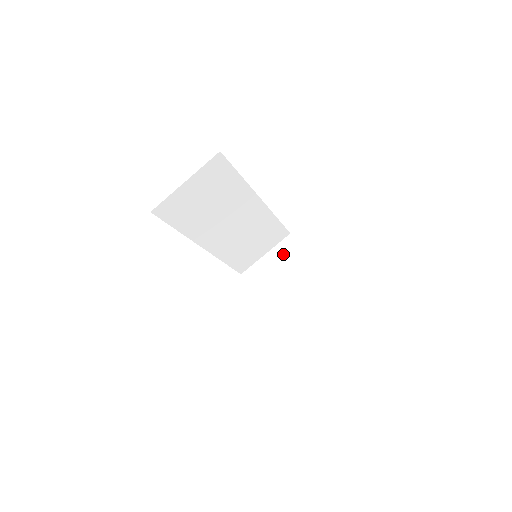
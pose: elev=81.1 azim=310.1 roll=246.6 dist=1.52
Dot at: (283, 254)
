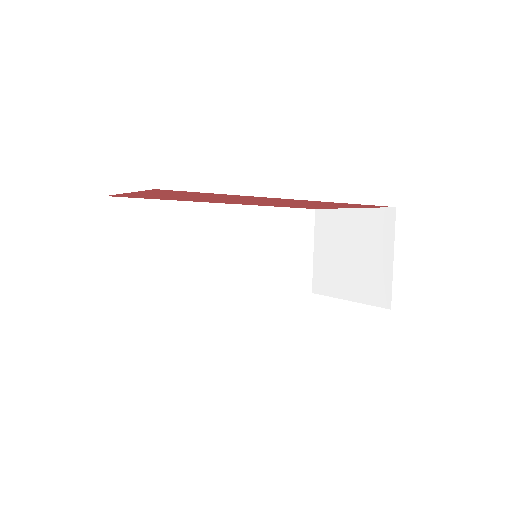
Dot at: (325, 234)
